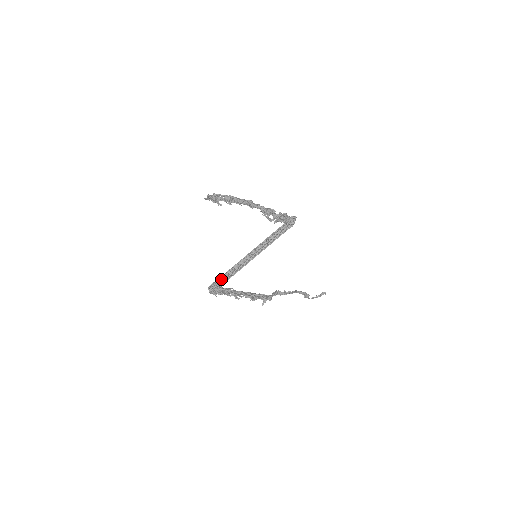
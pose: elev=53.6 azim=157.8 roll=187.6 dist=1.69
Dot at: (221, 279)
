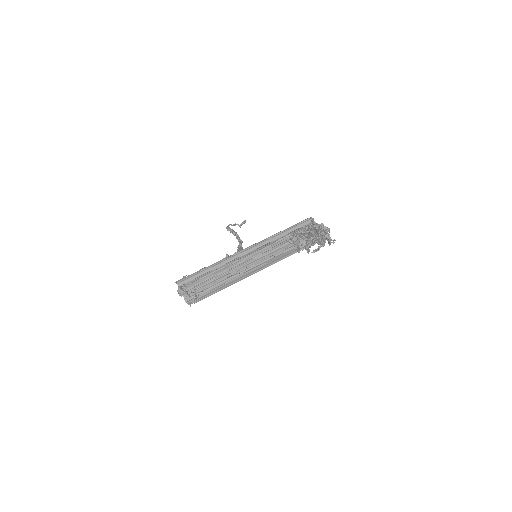
Dot at: (207, 287)
